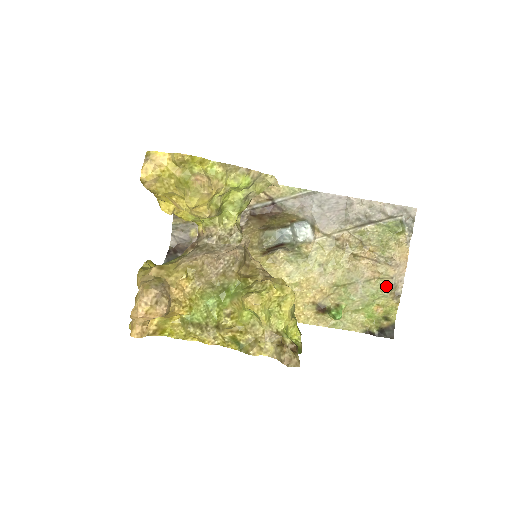
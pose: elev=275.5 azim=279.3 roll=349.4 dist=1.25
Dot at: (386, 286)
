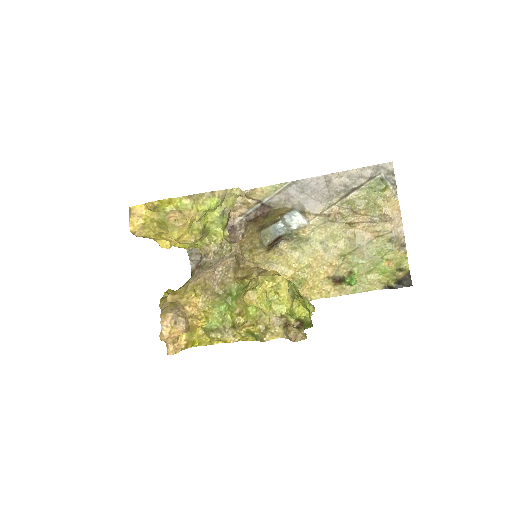
Dot at: (388, 241)
